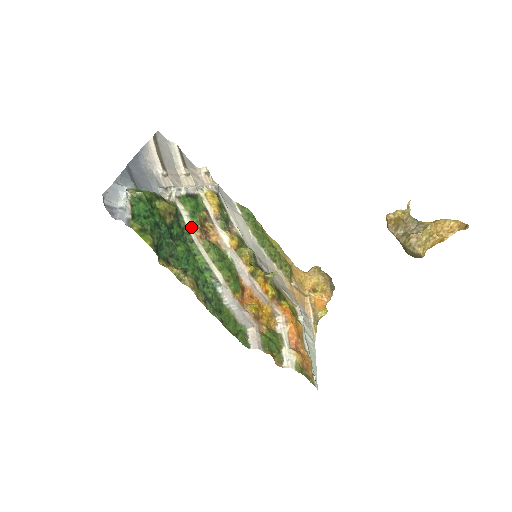
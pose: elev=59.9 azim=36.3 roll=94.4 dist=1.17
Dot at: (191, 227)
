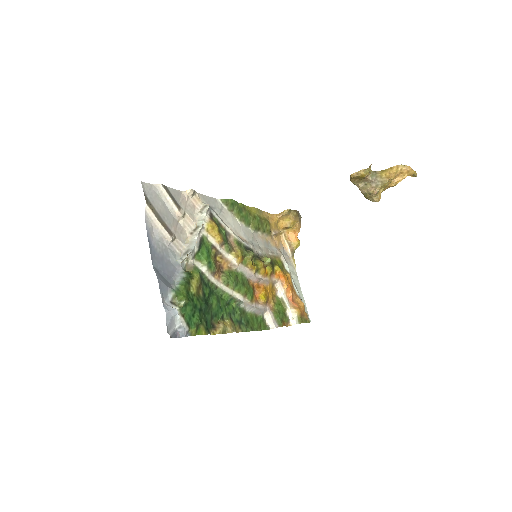
Dot at: (211, 275)
